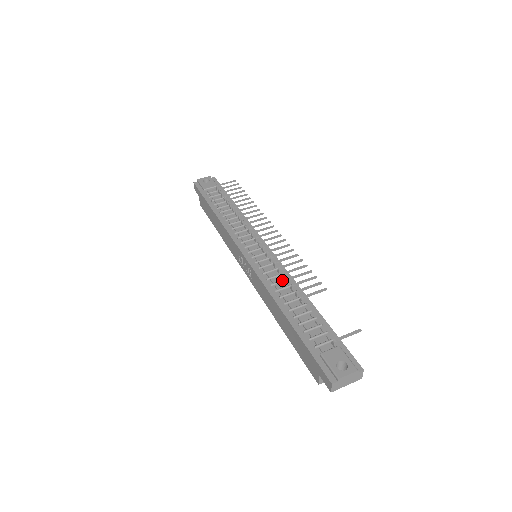
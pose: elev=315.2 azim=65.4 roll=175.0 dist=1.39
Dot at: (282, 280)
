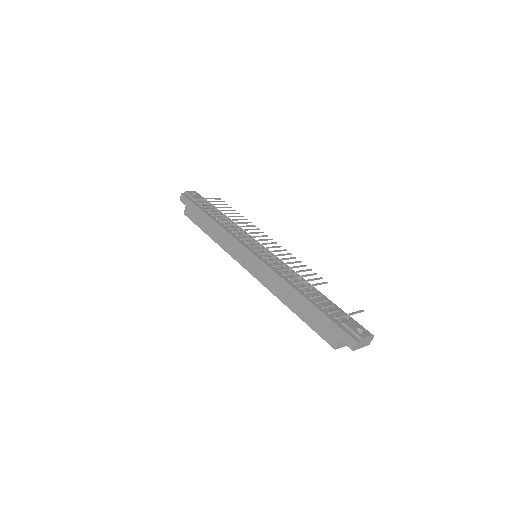
Dot at: (291, 272)
